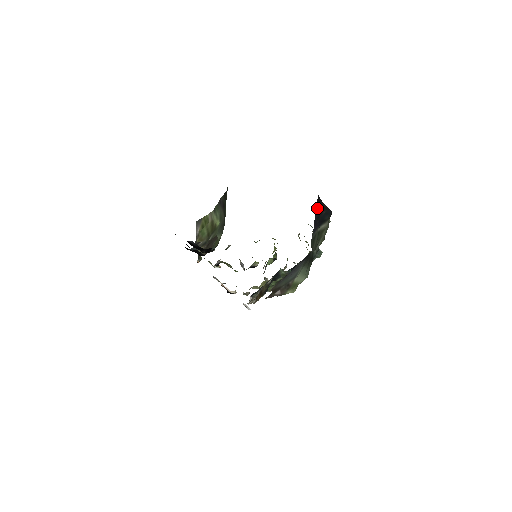
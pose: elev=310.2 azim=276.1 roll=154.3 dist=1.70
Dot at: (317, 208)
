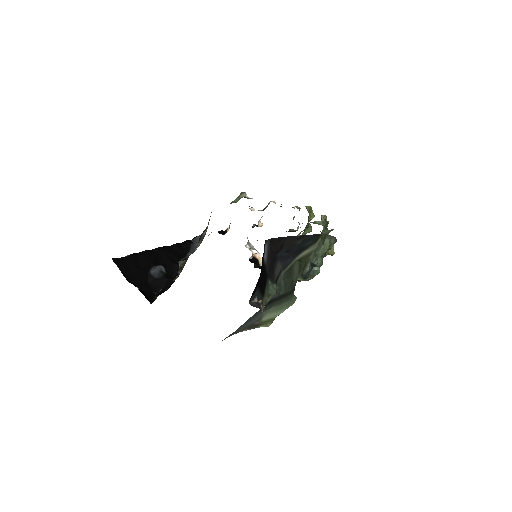
Dot at: (278, 248)
